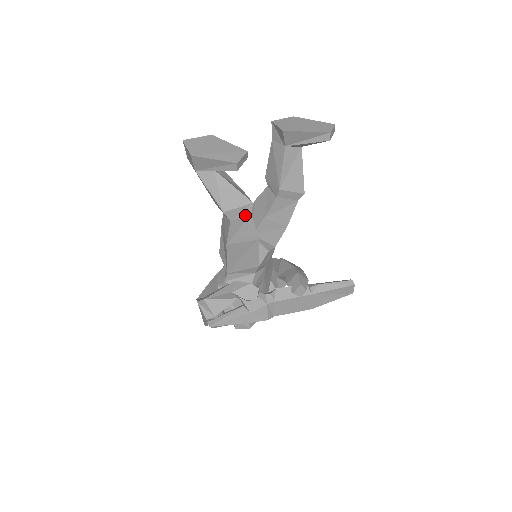
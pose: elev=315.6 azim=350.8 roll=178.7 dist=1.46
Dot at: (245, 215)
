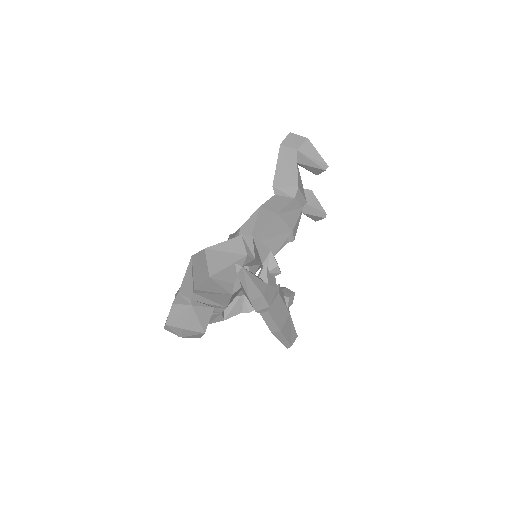
Dot at: (300, 204)
